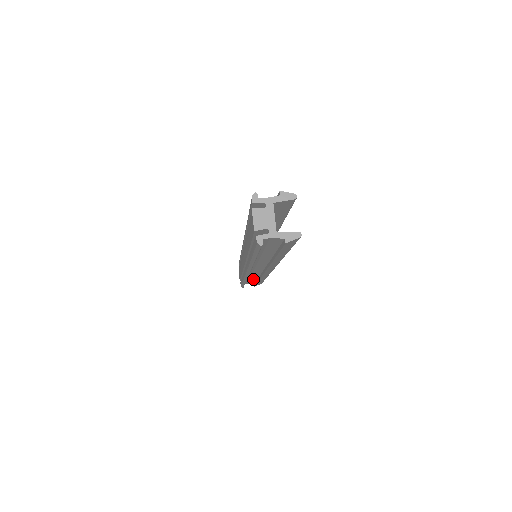
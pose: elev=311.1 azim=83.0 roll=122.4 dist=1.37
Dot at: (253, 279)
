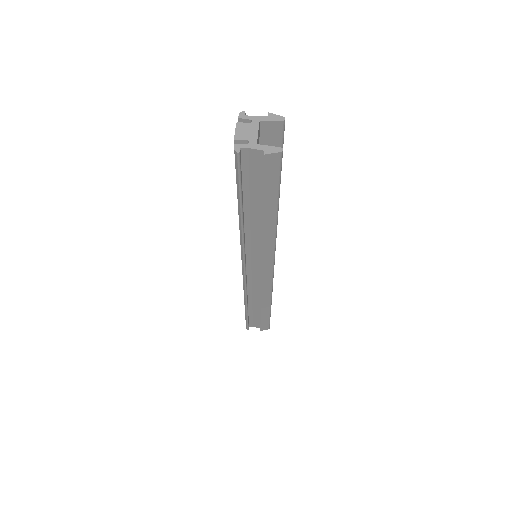
Dot at: (256, 308)
